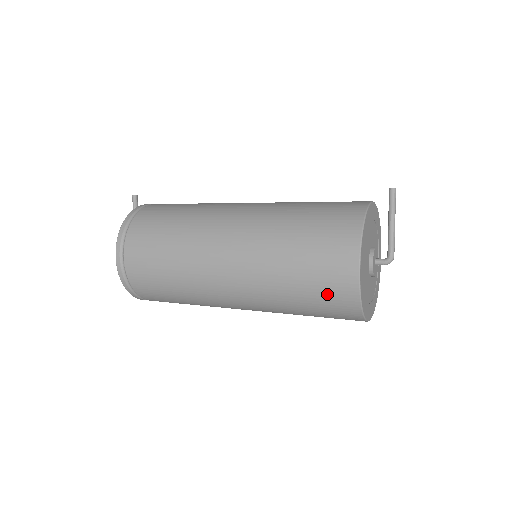
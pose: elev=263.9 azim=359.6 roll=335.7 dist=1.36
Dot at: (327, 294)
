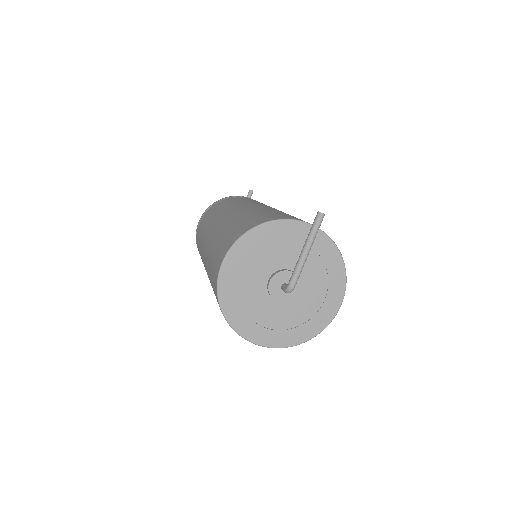
Dot at: (213, 284)
